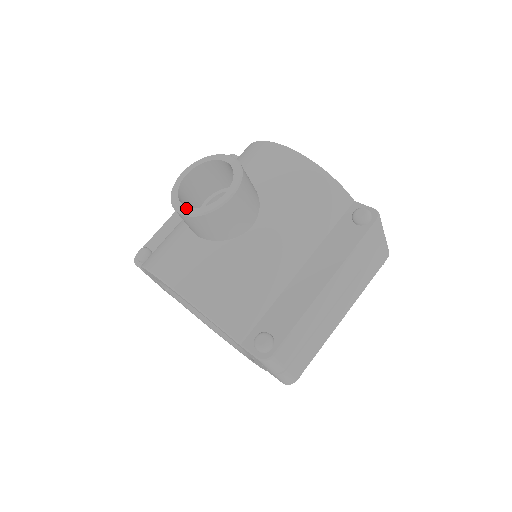
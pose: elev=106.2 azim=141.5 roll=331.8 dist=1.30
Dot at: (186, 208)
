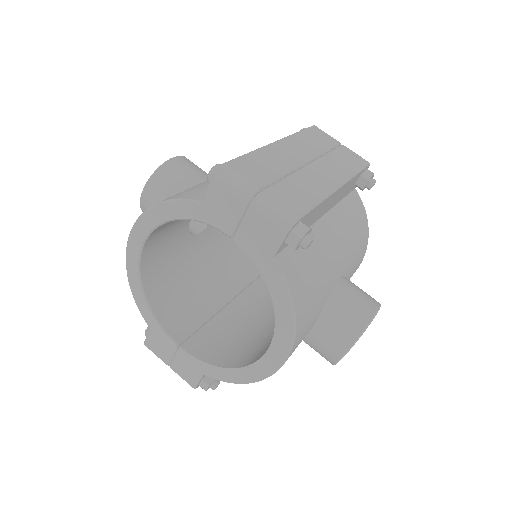
Dot at: occluded
